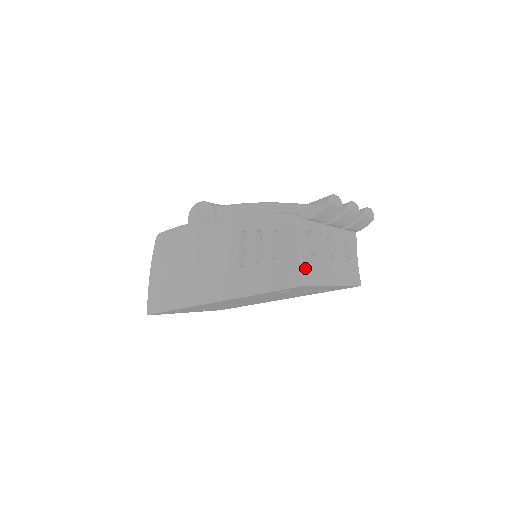
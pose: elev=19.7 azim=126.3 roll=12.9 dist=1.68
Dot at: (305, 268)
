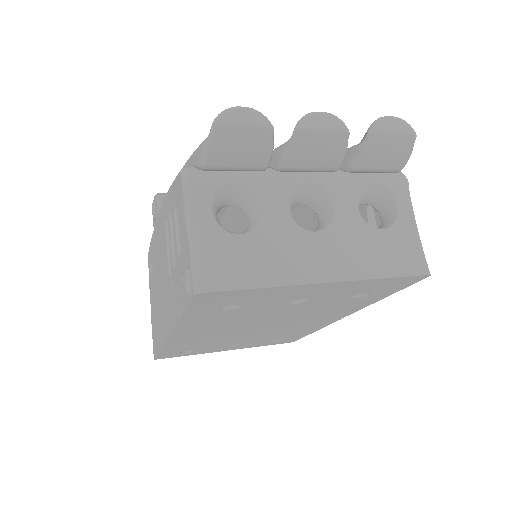
Dot at: (203, 260)
